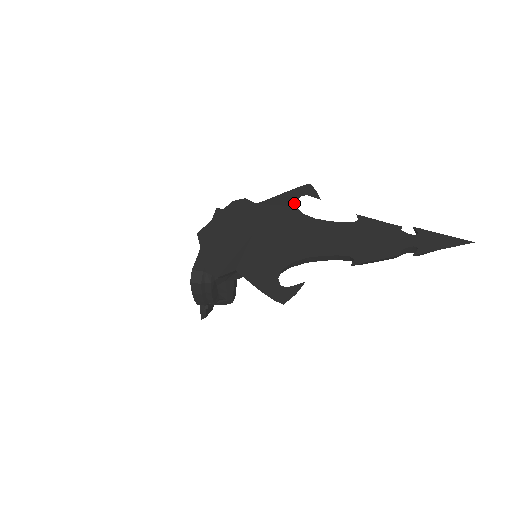
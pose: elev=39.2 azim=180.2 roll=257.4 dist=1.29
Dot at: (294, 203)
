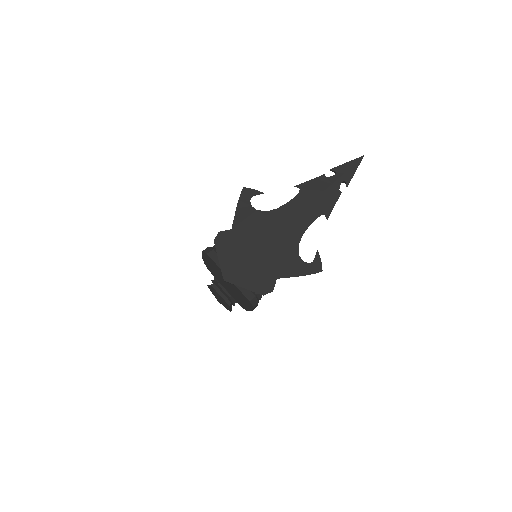
Dot at: (252, 209)
